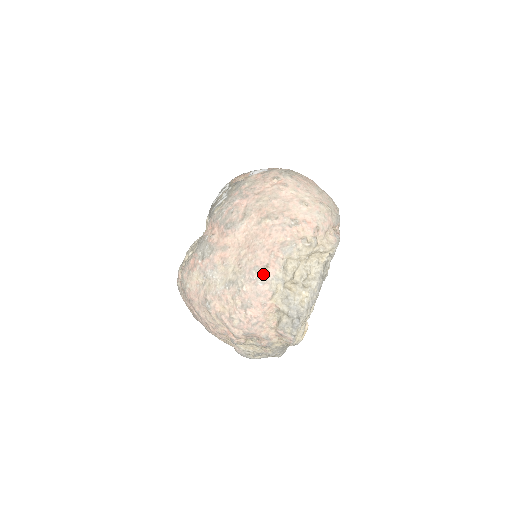
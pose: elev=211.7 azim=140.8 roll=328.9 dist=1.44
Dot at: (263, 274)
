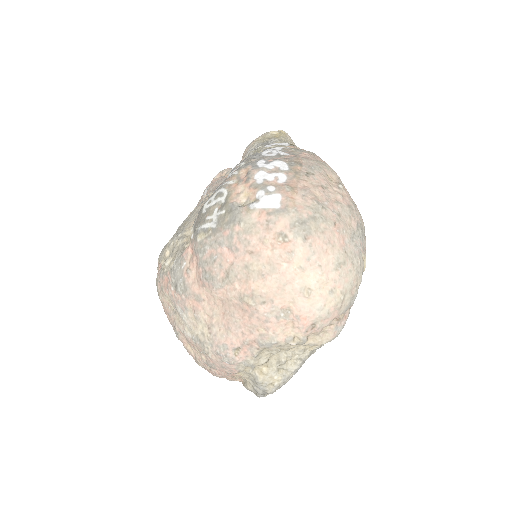
Dot at: (231, 356)
